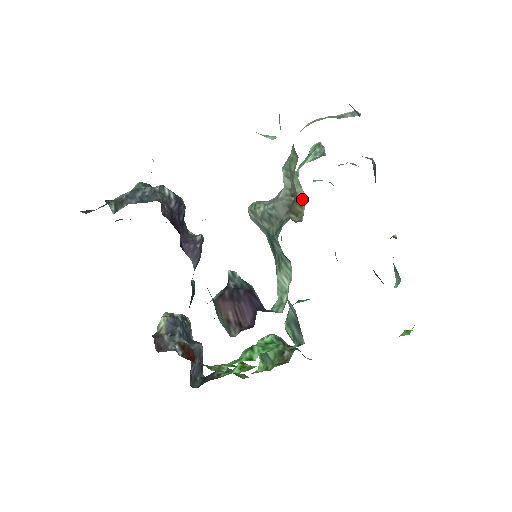
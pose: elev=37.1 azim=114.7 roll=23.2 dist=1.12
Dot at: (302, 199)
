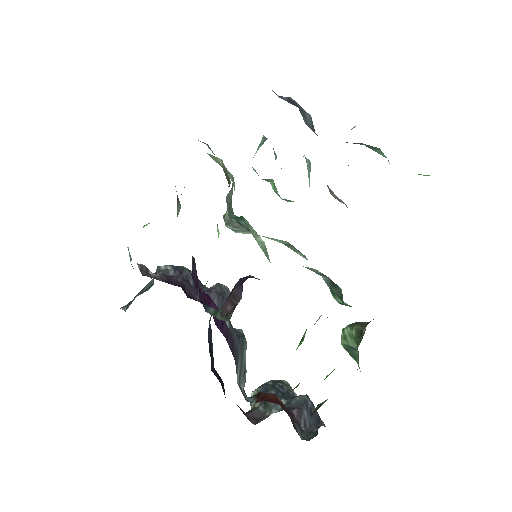
Dot at: (223, 165)
